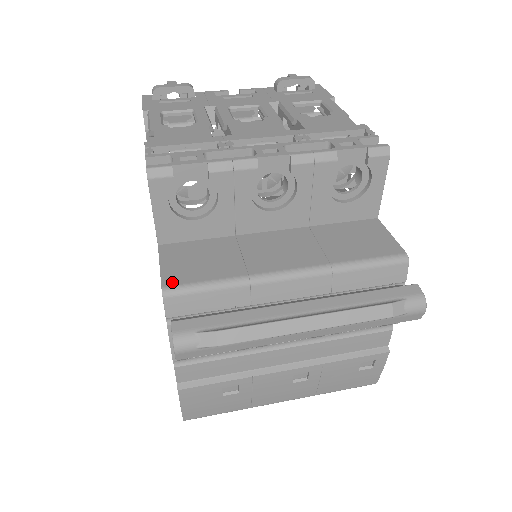
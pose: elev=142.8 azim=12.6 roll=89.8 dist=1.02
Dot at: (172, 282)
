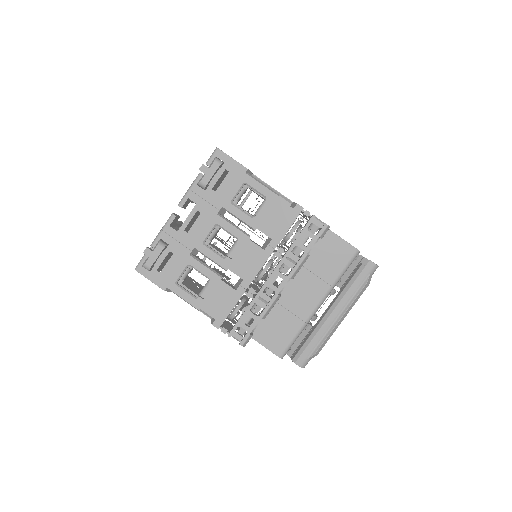
Dot at: (280, 352)
